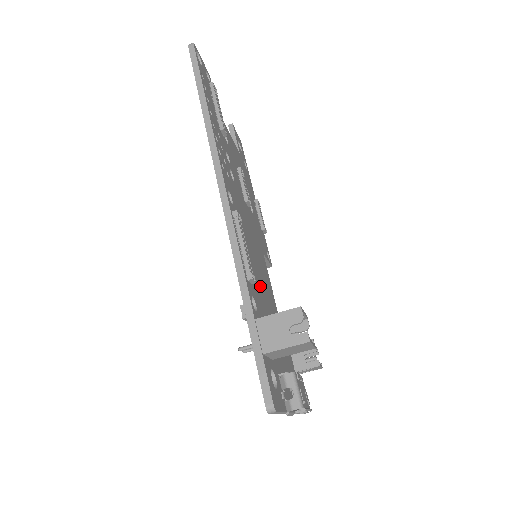
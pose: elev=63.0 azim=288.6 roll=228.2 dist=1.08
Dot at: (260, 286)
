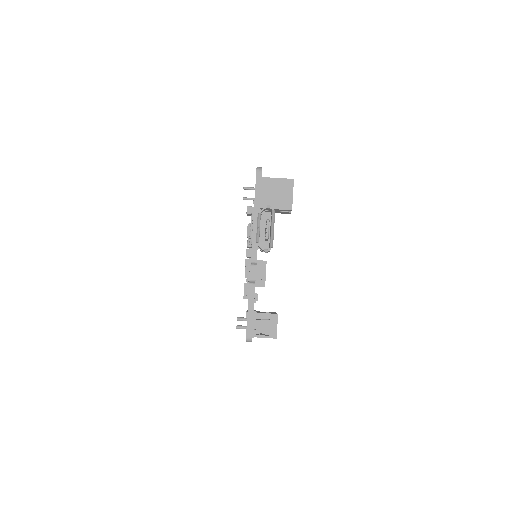
Dot at: occluded
